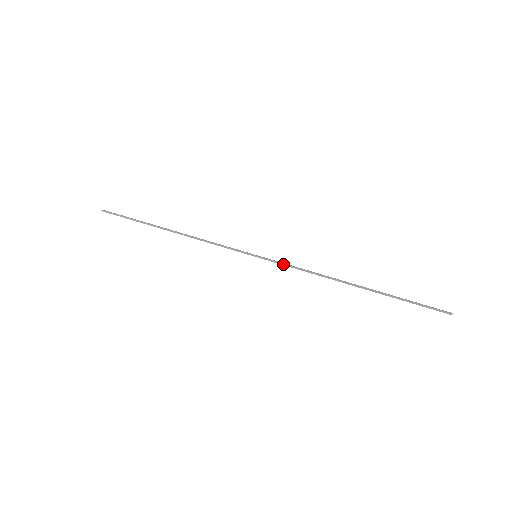
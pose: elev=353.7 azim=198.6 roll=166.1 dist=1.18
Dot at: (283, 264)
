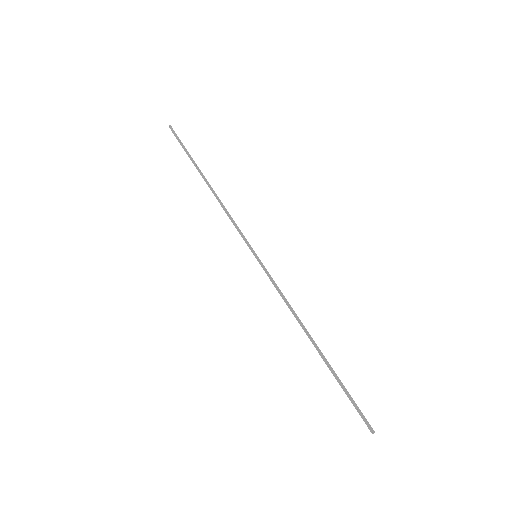
Dot at: occluded
